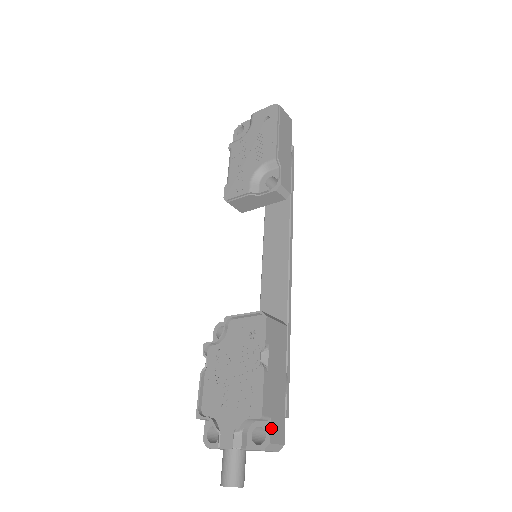
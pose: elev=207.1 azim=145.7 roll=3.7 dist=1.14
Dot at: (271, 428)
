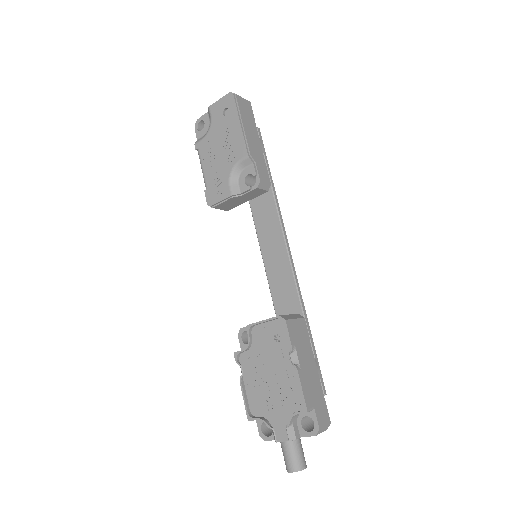
Dot at: (317, 416)
